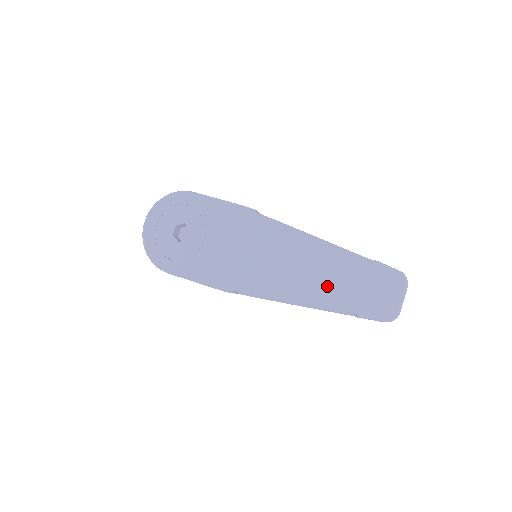
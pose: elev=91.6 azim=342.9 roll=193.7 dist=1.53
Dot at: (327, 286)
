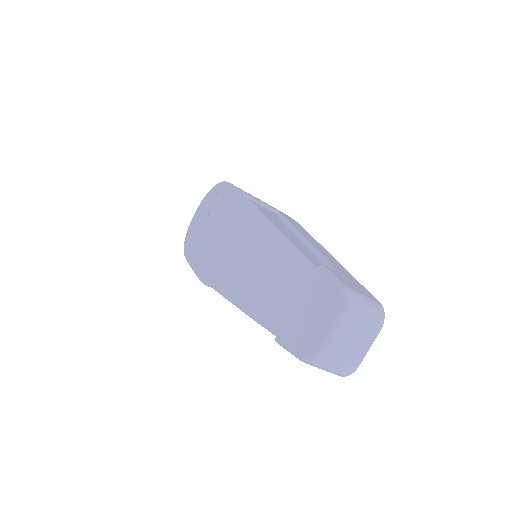
Dot at: (263, 290)
